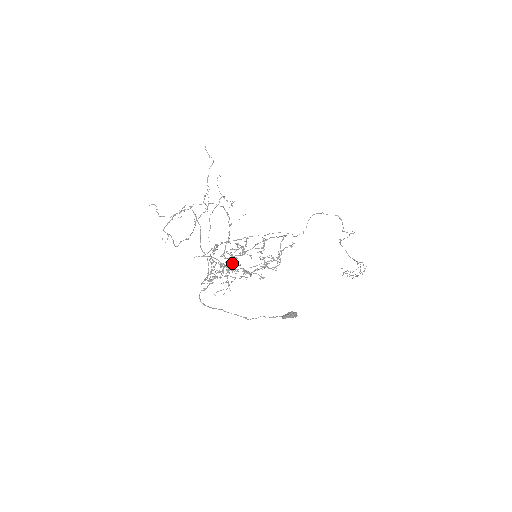
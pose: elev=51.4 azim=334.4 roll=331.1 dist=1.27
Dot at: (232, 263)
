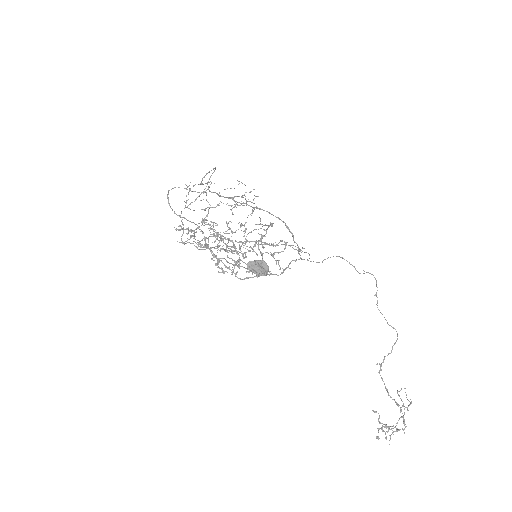
Dot at: (225, 233)
